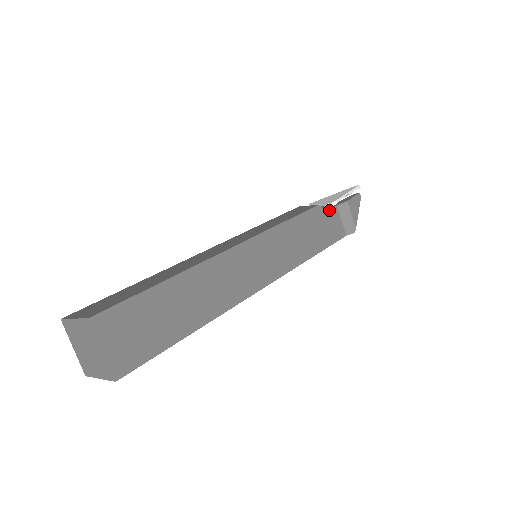
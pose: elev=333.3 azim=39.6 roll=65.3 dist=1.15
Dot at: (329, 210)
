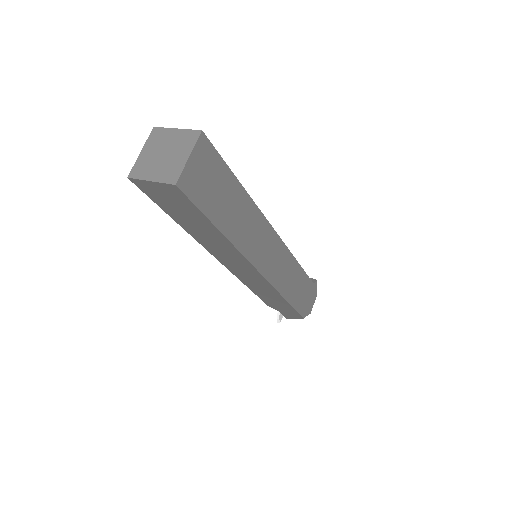
Dot at: occluded
